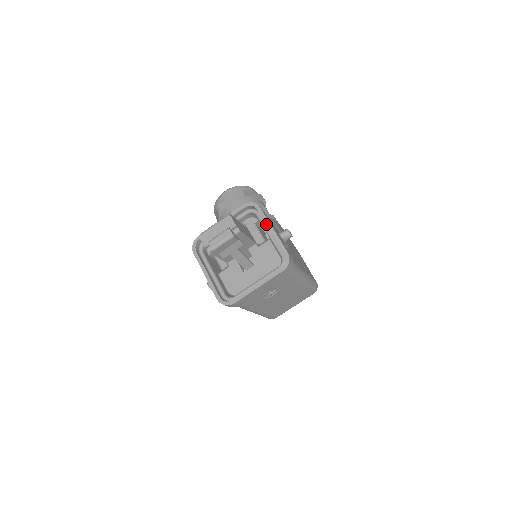
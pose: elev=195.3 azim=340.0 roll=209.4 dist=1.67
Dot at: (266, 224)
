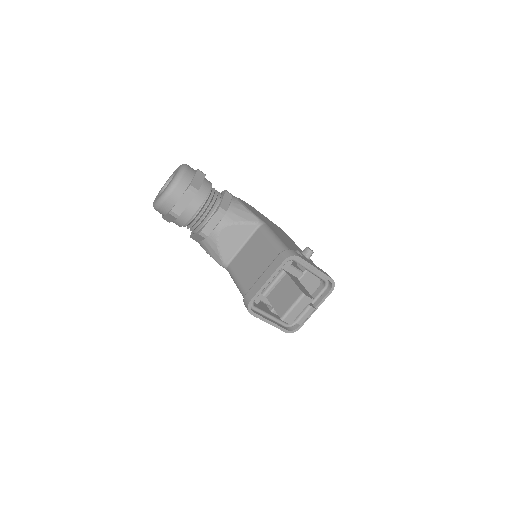
Dot at: (310, 267)
